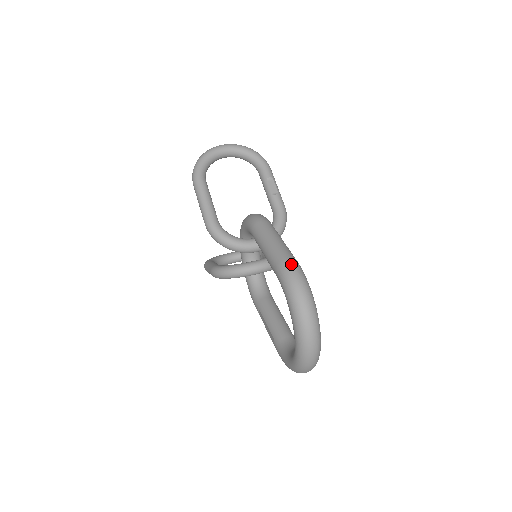
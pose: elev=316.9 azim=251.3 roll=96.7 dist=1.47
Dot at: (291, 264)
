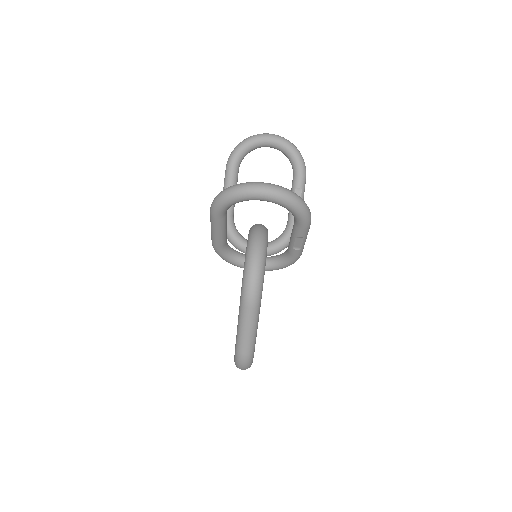
Dot at: (244, 359)
